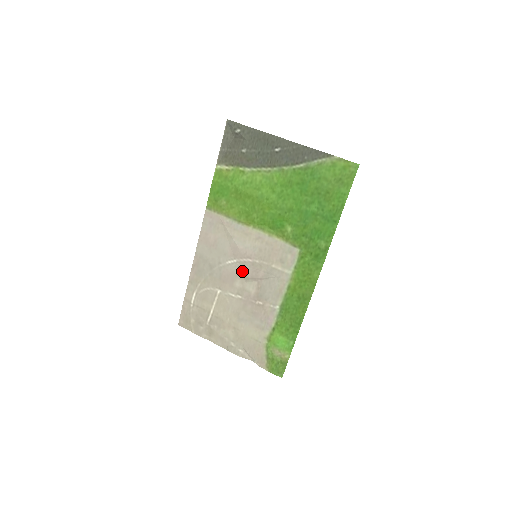
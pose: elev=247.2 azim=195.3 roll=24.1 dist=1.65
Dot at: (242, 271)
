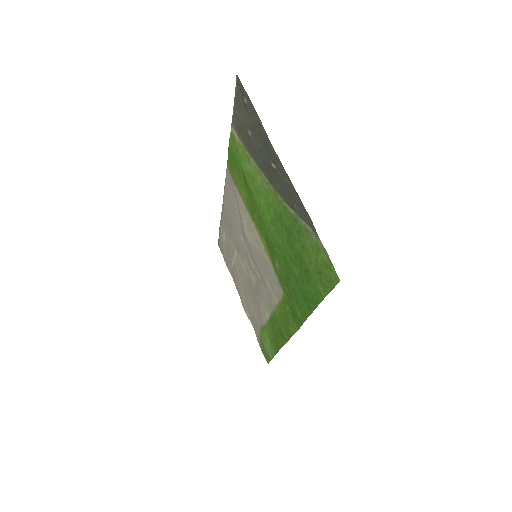
Dot at: (248, 256)
